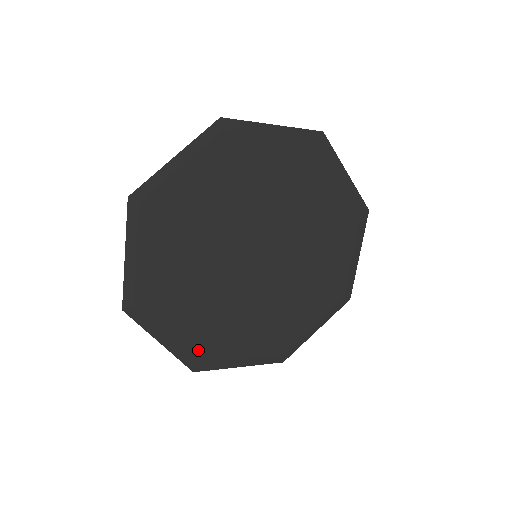
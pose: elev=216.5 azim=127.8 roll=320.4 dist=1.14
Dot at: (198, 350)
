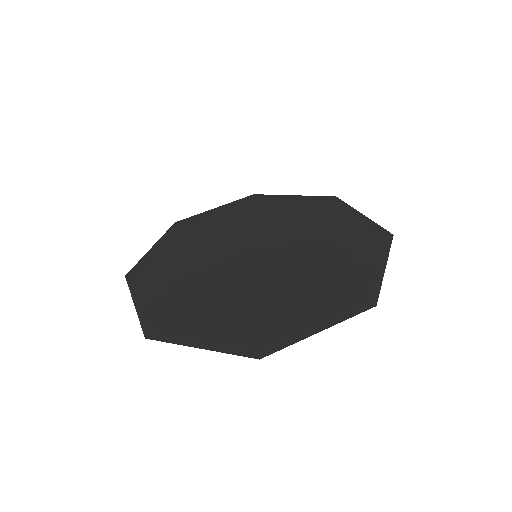
Dot at: (249, 337)
